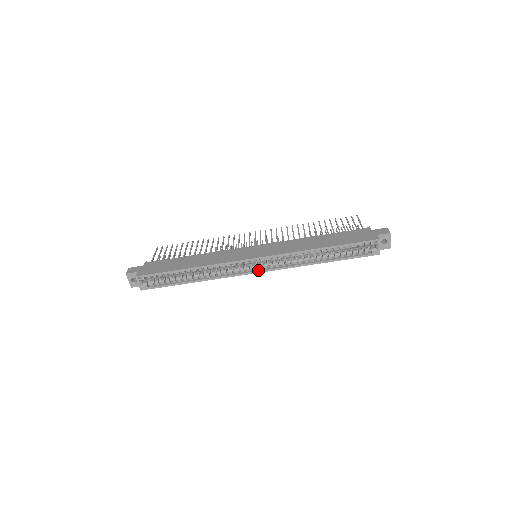
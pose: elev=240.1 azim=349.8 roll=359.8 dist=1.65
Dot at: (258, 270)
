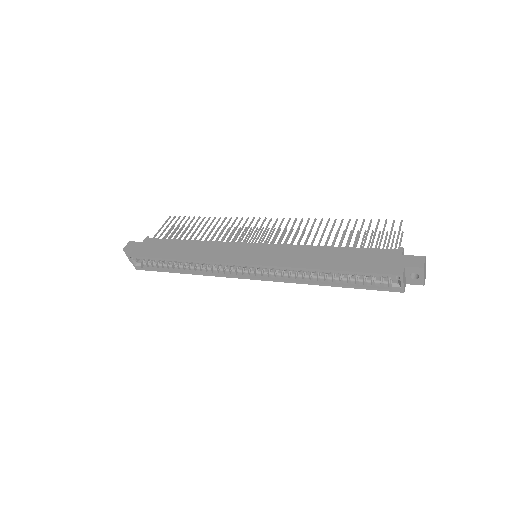
Dot at: (251, 276)
